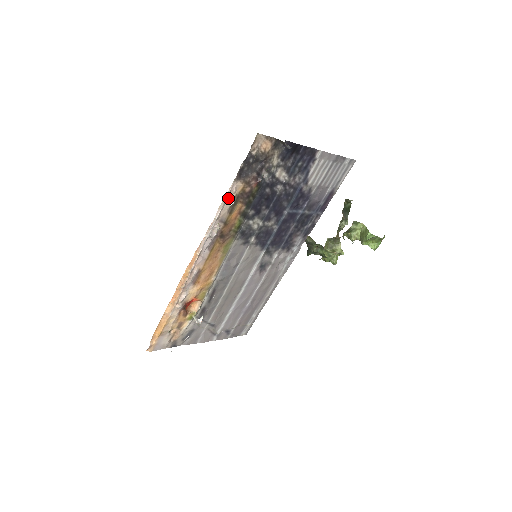
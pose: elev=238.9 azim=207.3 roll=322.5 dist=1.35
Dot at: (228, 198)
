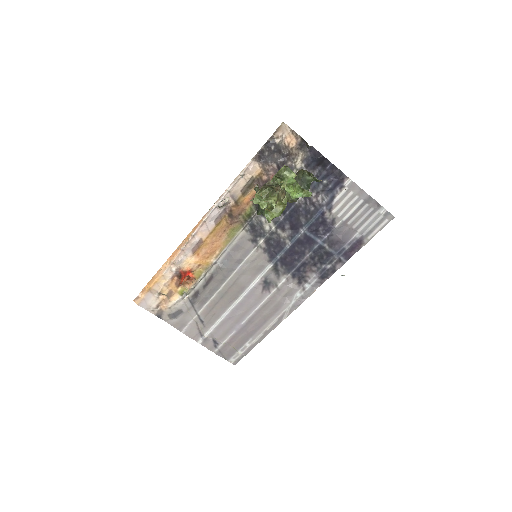
Dot at: (243, 174)
